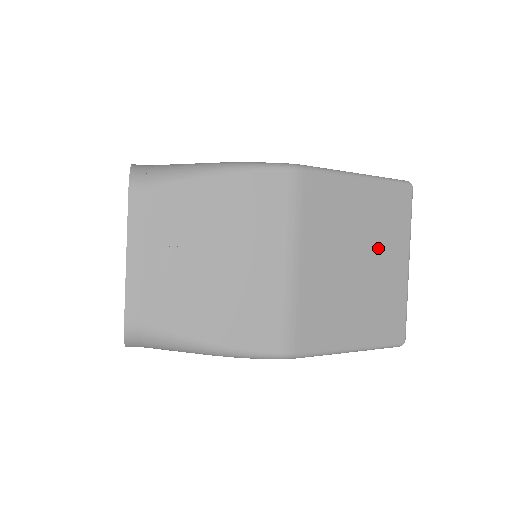
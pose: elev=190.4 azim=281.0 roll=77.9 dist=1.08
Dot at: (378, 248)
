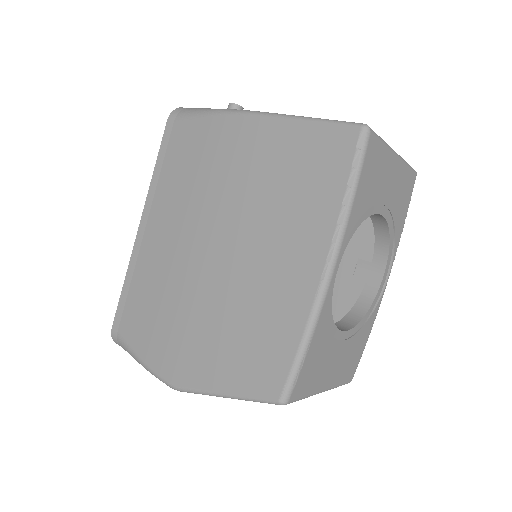
Dot at: occluded
